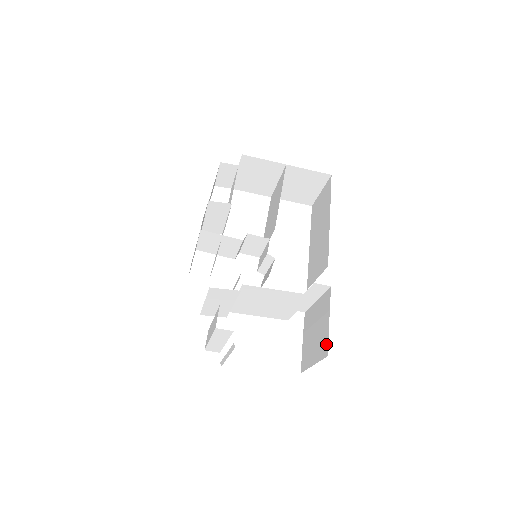
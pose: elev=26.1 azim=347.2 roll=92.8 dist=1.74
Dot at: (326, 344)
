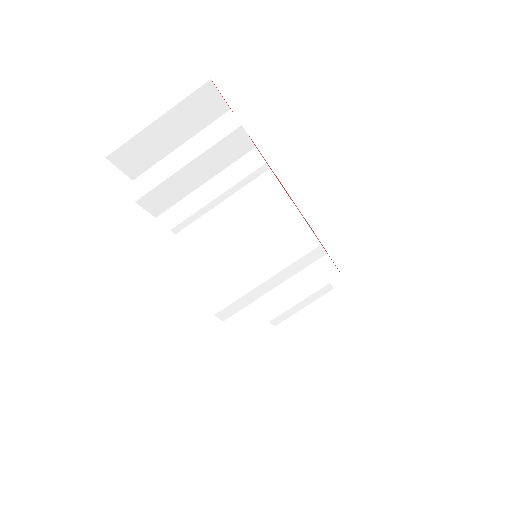
Dot at: occluded
